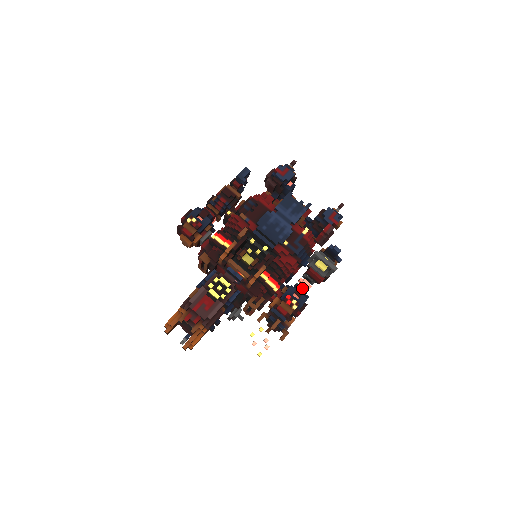
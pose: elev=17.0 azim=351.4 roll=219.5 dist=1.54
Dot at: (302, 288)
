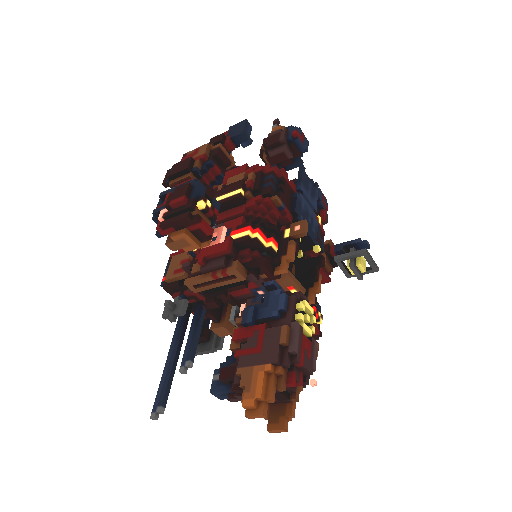
Dot at: occluded
